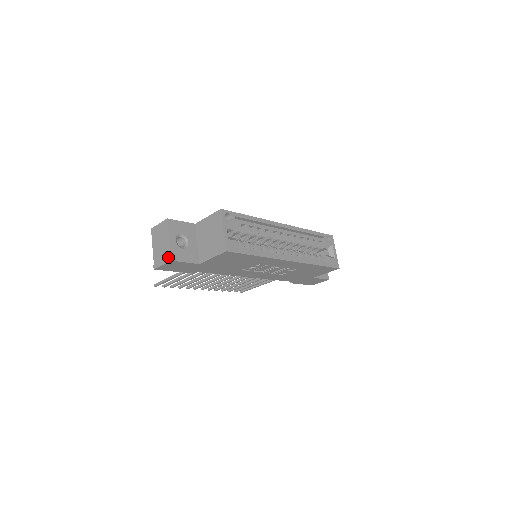
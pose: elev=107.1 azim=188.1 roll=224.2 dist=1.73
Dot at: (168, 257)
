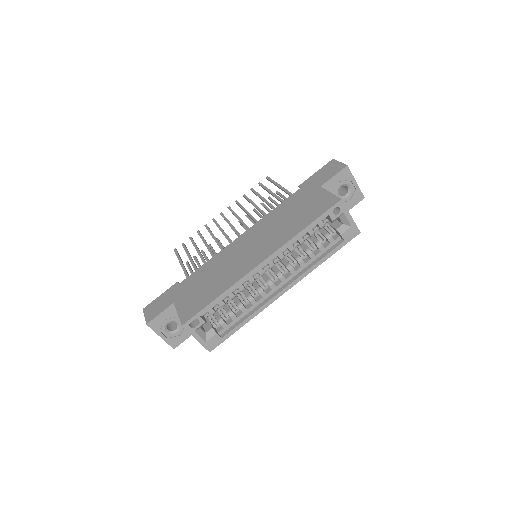
Dot at: (170, 345)
